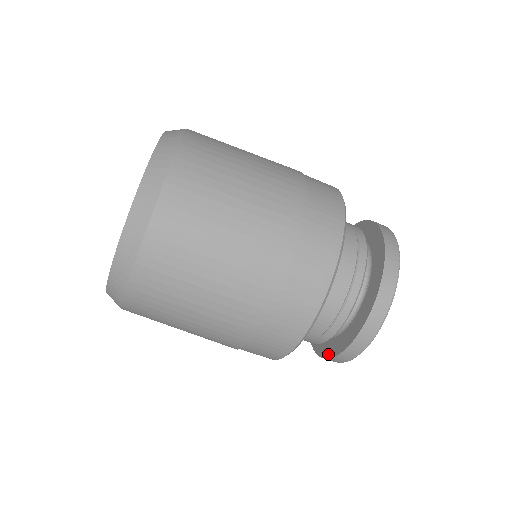
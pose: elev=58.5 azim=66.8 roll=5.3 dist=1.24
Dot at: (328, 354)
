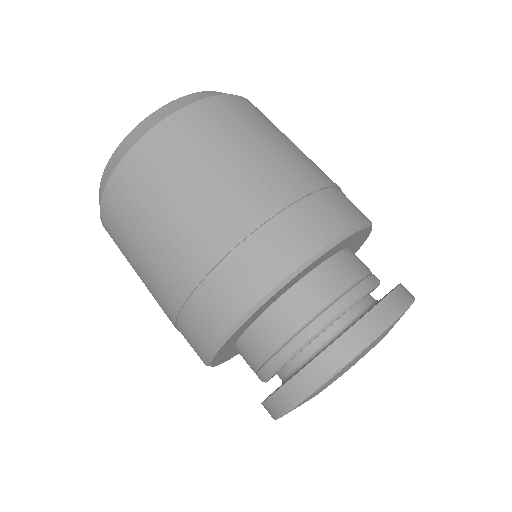
Dot at: occluded
